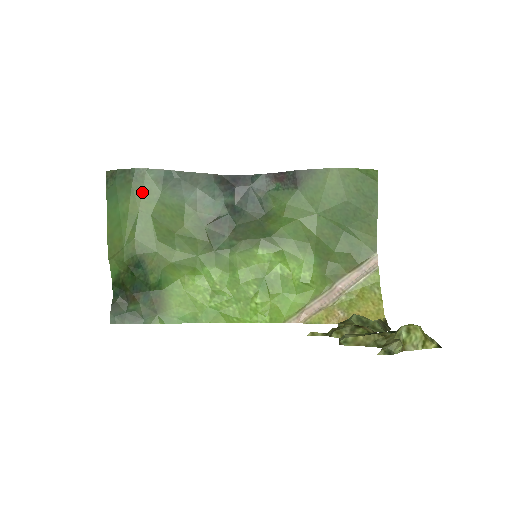
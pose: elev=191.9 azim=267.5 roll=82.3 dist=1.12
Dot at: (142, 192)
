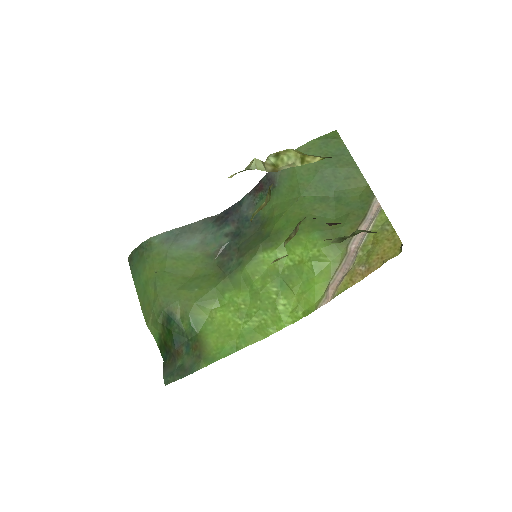
Dot at: (153, 257)
